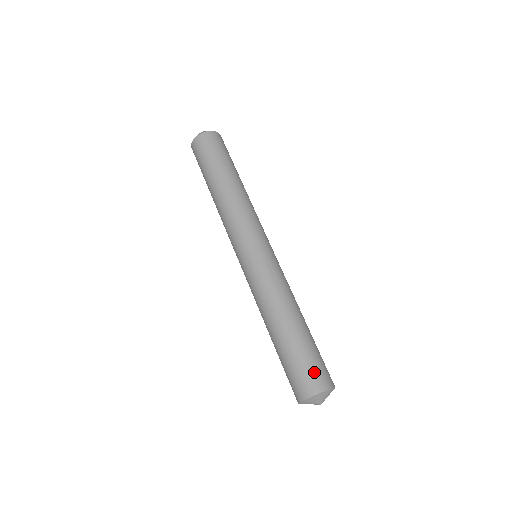
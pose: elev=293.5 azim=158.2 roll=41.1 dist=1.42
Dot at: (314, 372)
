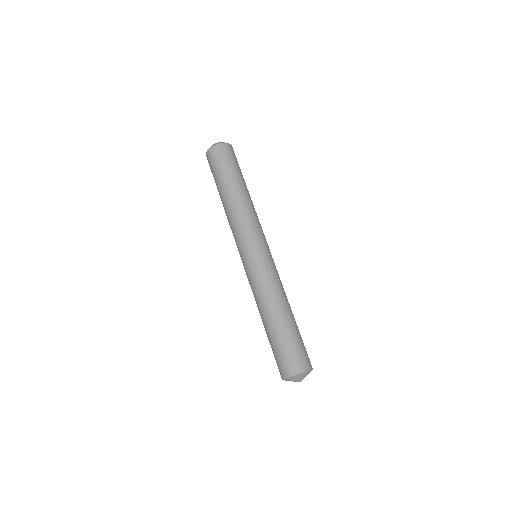
Dot at: (303, 354)
